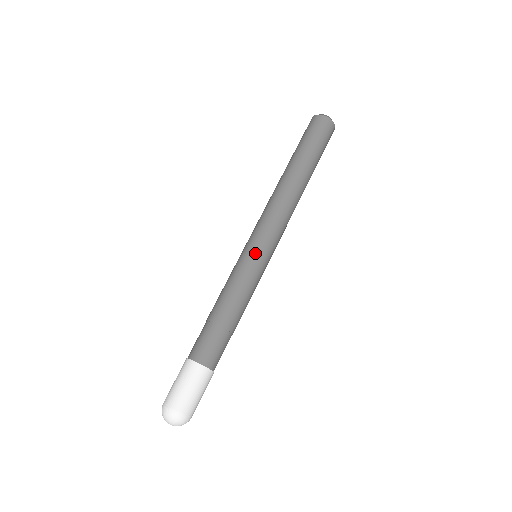
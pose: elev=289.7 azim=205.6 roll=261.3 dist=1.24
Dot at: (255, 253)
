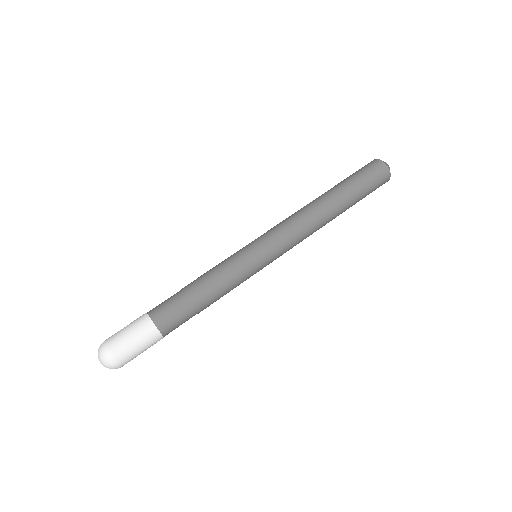
Dot at: (250, 247)
